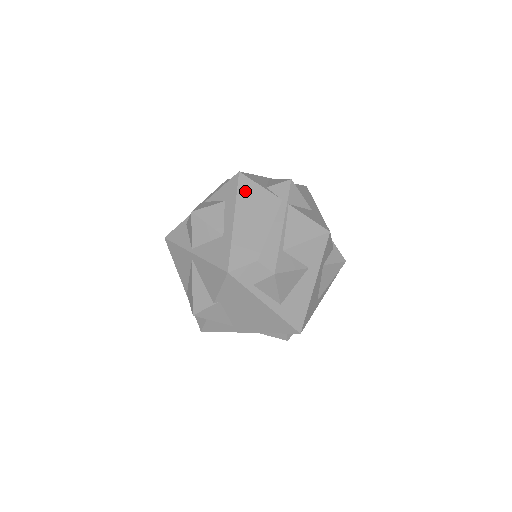
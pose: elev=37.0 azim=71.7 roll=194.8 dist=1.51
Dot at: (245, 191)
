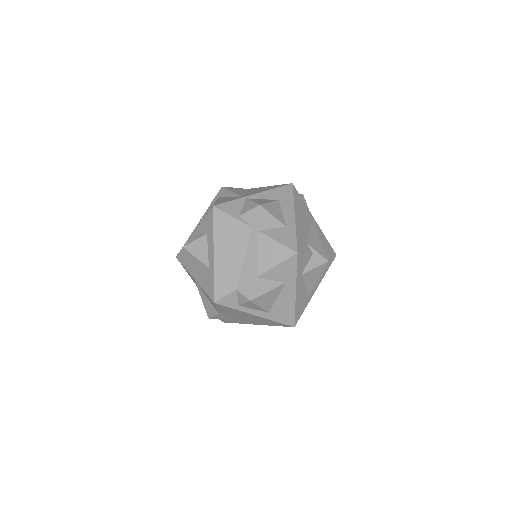
Dot at: (220, 225)
